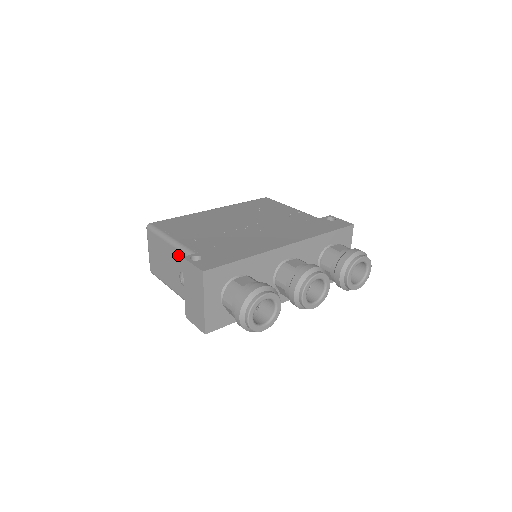
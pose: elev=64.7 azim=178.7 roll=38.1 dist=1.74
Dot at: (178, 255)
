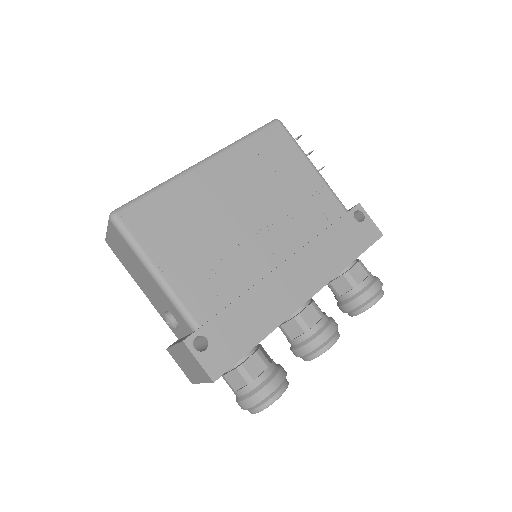
Dot at: (167, 301)
